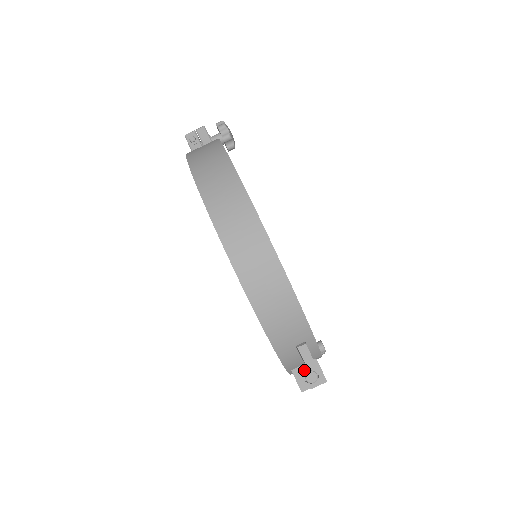
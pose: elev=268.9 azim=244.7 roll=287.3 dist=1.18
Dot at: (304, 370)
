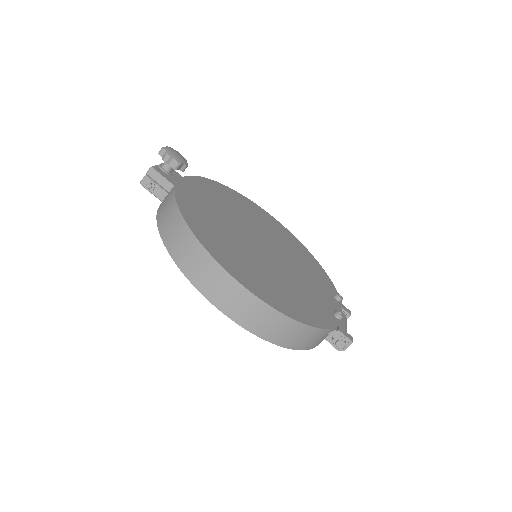
Dot at: (333, 341)
